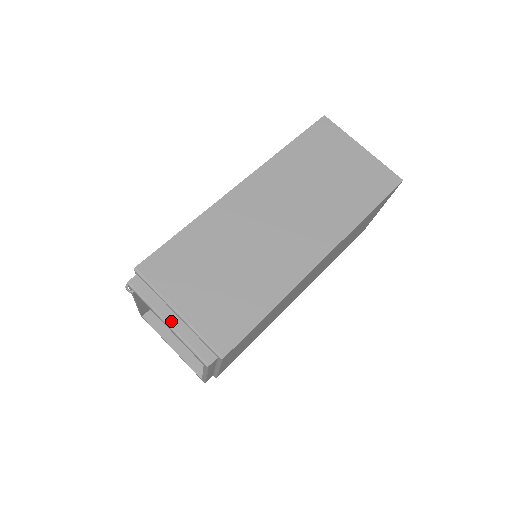
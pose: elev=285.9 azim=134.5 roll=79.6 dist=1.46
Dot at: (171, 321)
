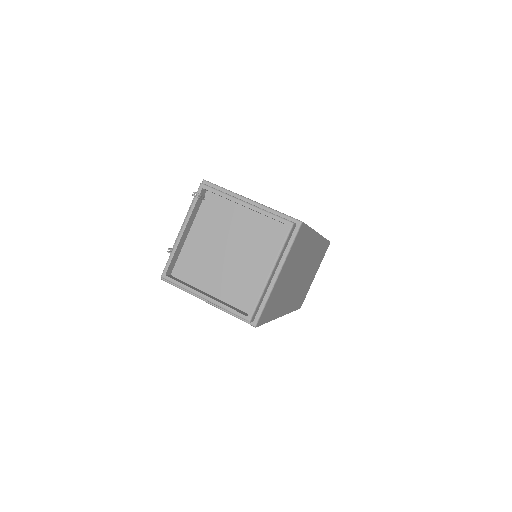
Dot at: (248, 203)
